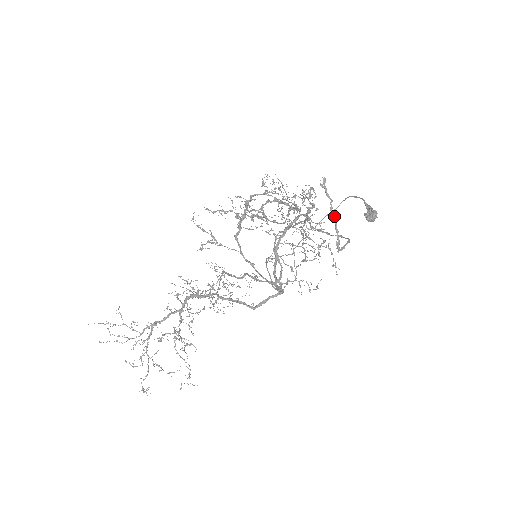
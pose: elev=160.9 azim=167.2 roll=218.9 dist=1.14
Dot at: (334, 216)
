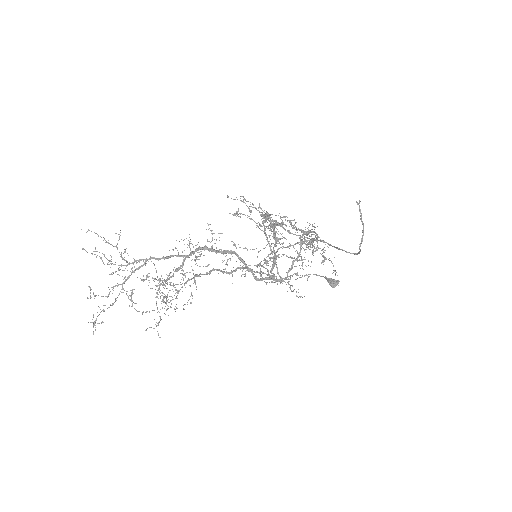
Dot at: (363, 223)
